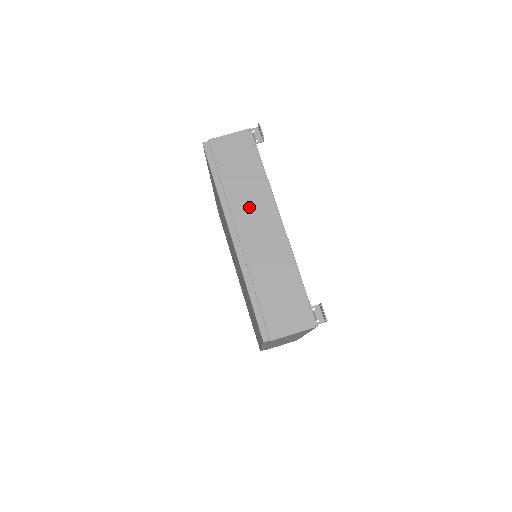
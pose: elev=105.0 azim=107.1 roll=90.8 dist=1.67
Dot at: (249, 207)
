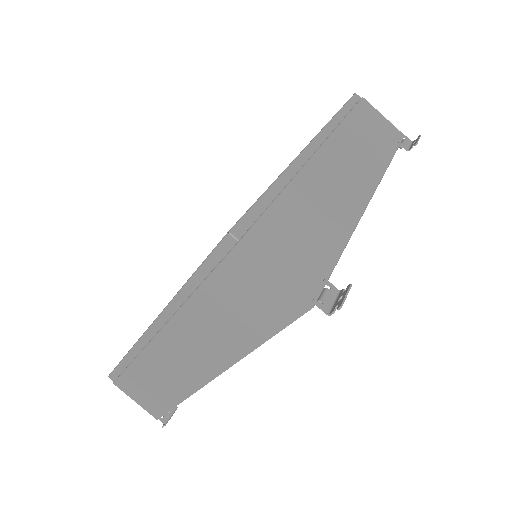
Dot at: (351, 154)
